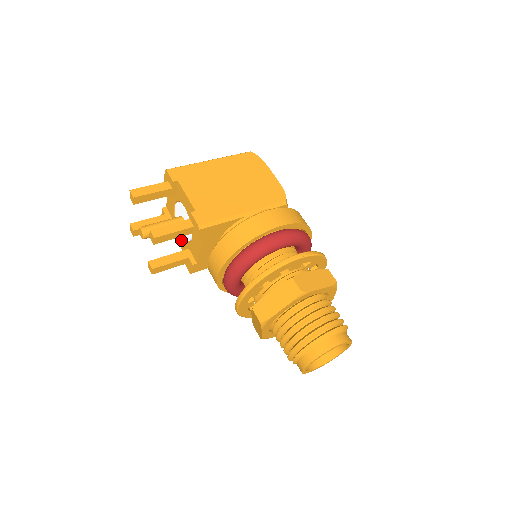
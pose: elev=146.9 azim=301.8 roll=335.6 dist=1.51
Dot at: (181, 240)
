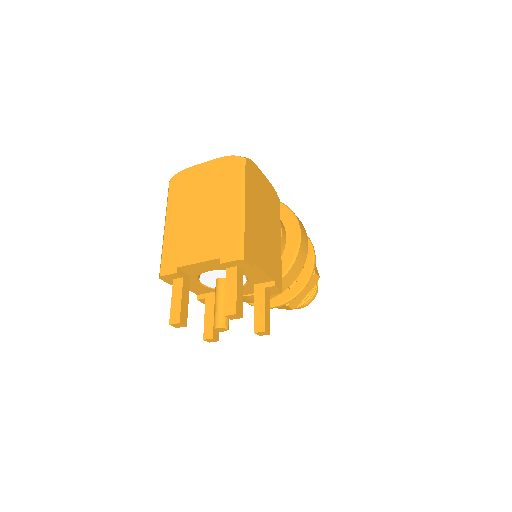
Dot at: (197, 287)
